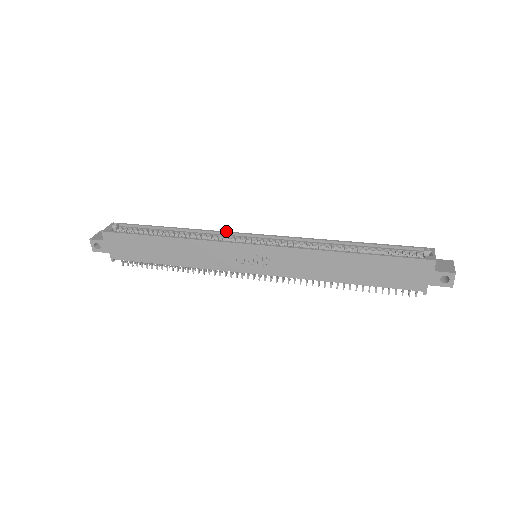
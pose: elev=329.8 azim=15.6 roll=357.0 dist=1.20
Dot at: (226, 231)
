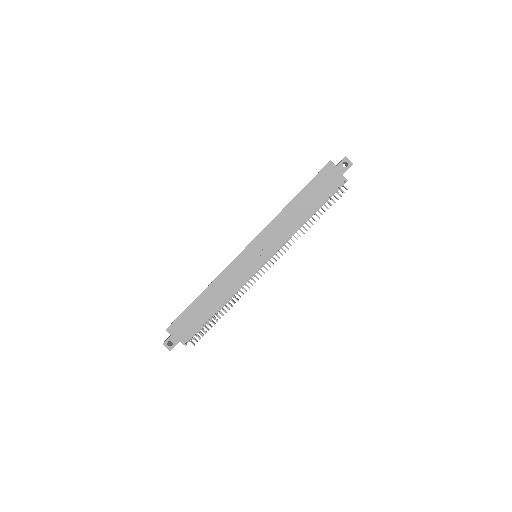
Dot at: occluded
